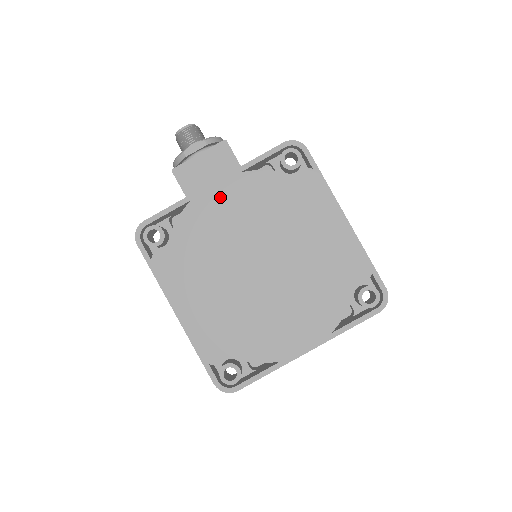
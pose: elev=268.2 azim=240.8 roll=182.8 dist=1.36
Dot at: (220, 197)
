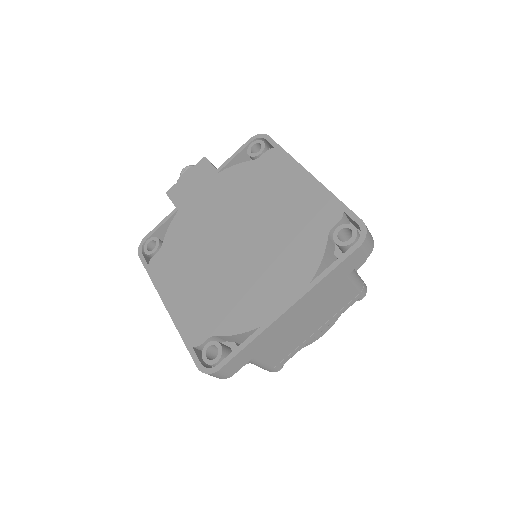
Dot at: (201, 198)
